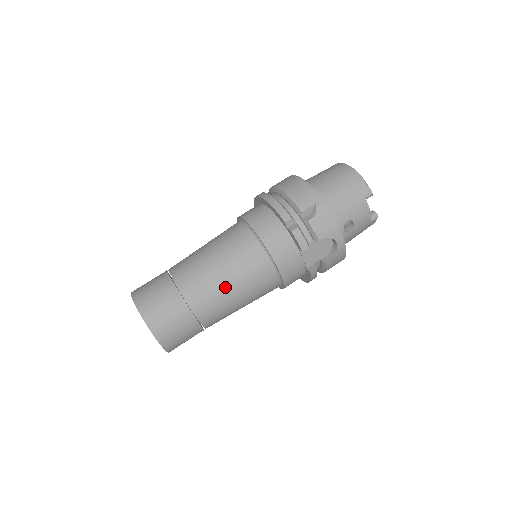
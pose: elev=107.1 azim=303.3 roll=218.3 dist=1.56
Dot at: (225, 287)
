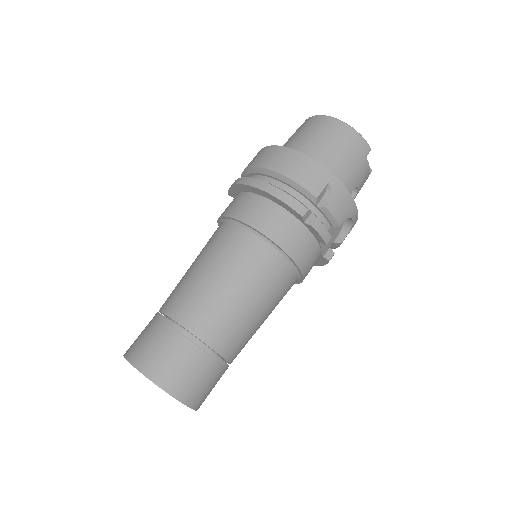
Dot at: (251, 315)
